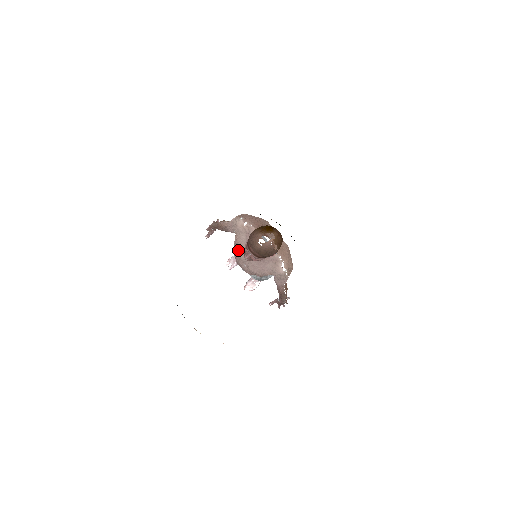
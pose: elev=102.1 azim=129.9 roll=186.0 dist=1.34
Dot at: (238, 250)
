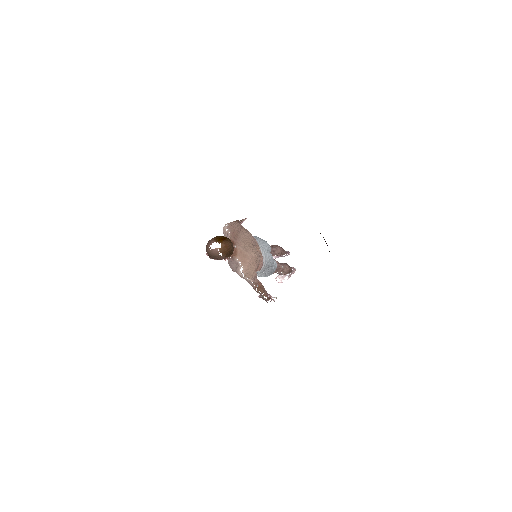
Dot at: occluded
